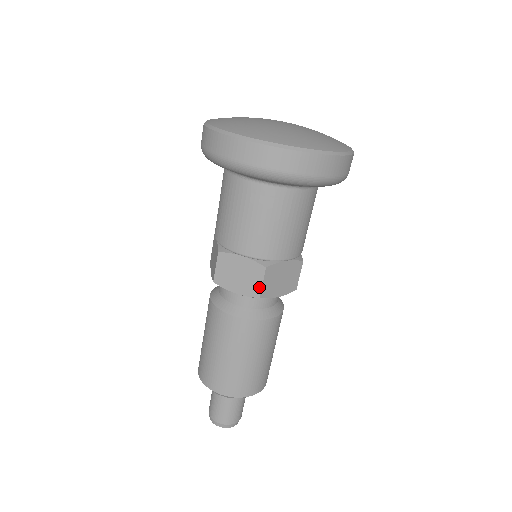
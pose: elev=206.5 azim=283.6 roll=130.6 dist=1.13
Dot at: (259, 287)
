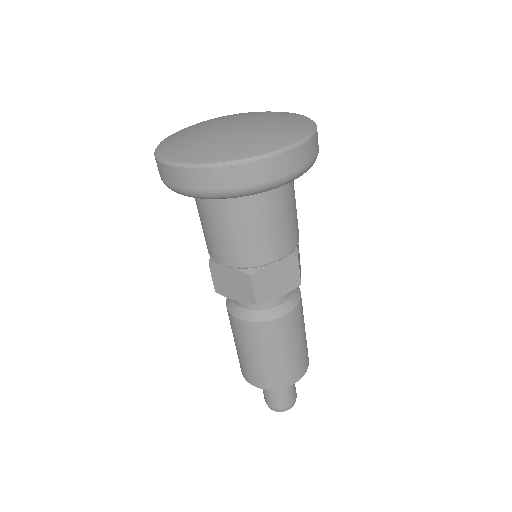
Dot at: (252, 294)
